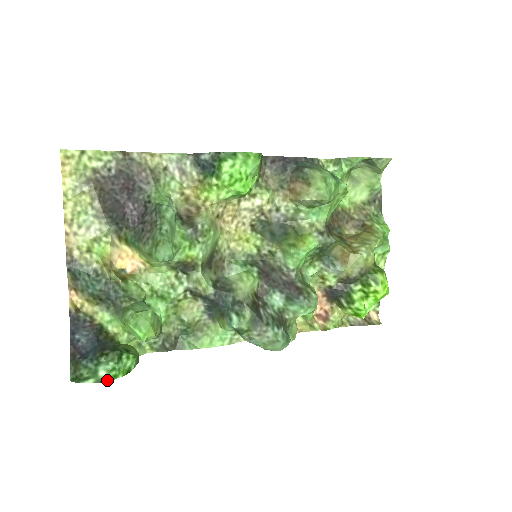
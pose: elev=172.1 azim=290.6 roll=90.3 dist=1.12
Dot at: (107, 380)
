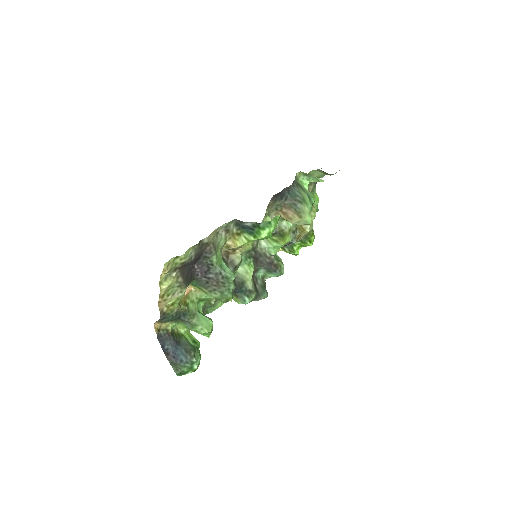
Dot at: occluded
